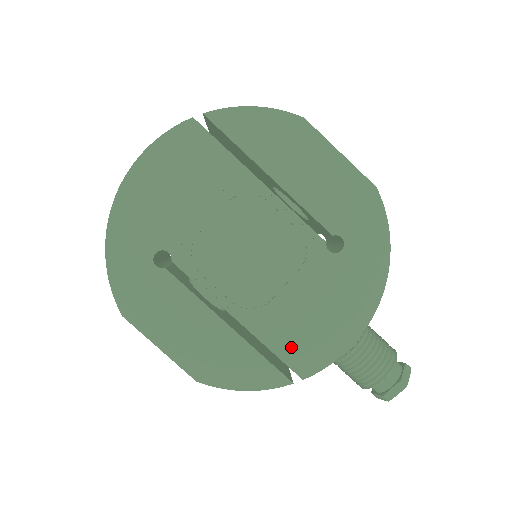
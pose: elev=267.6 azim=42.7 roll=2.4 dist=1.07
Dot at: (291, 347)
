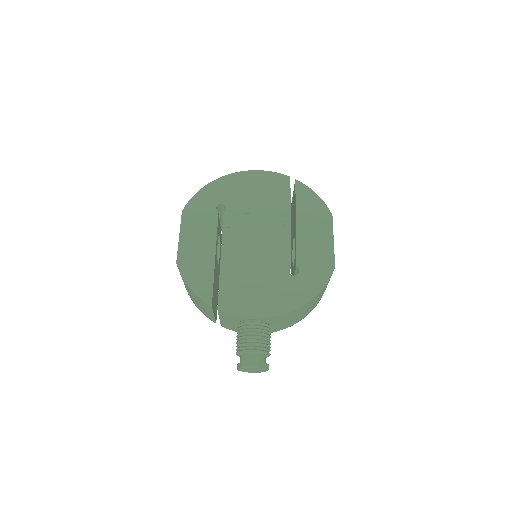
Dot at: (229, 291)
